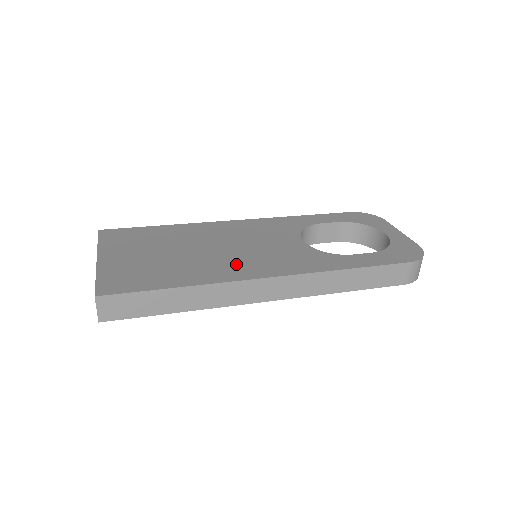
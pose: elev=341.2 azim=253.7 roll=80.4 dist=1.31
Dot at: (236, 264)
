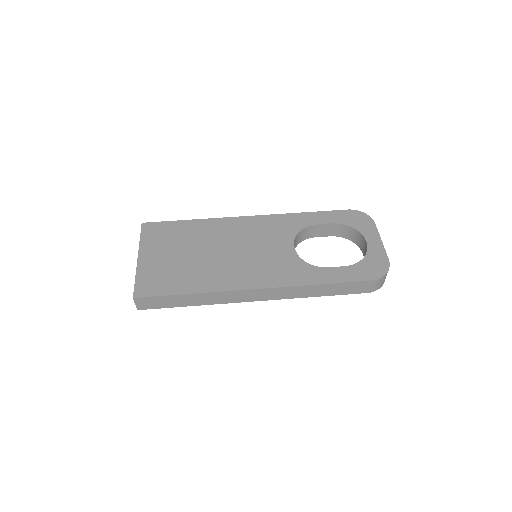
Dot at: (234, 272)
